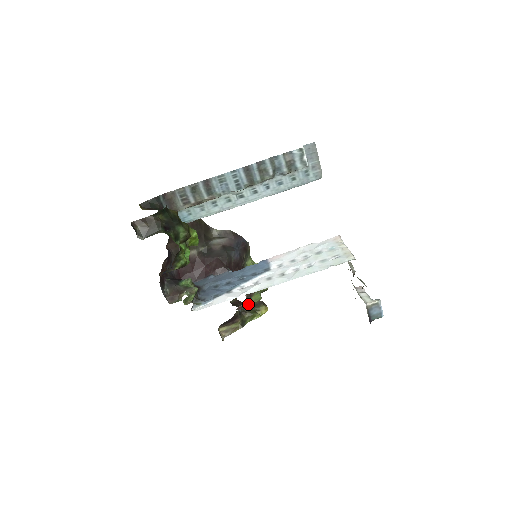
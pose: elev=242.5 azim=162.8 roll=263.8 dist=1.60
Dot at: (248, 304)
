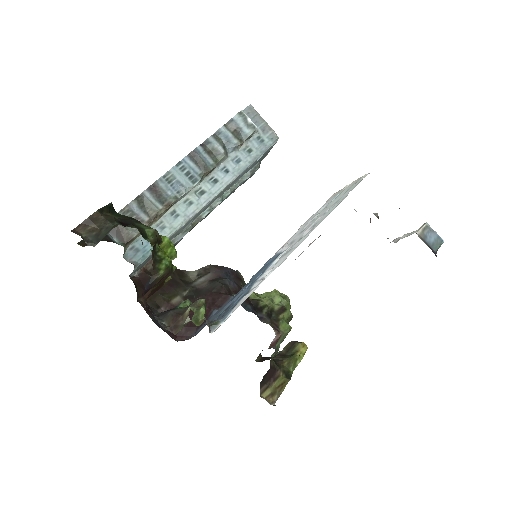
Dot at: (279, 339)
